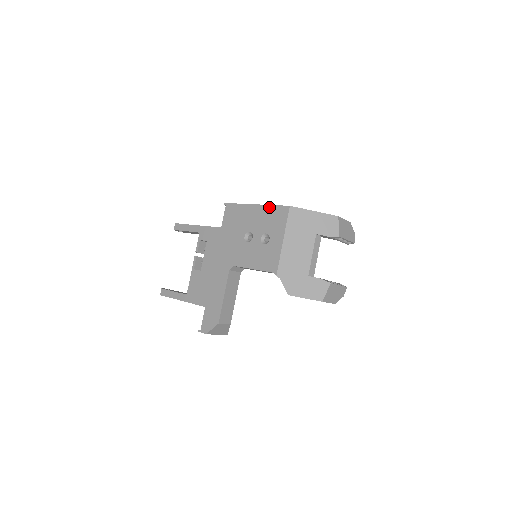
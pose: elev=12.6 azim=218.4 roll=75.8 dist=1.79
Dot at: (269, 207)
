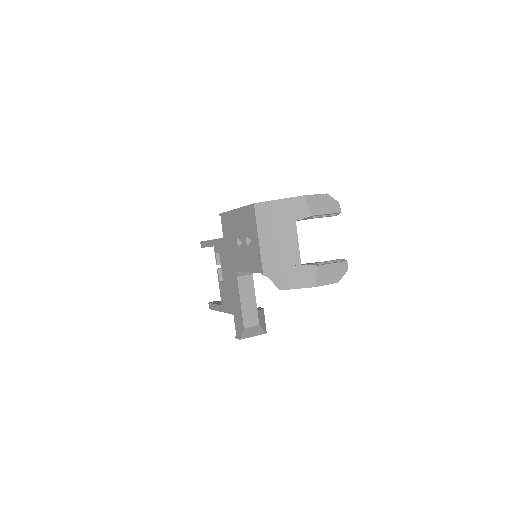
Dot at: (243, 209)
